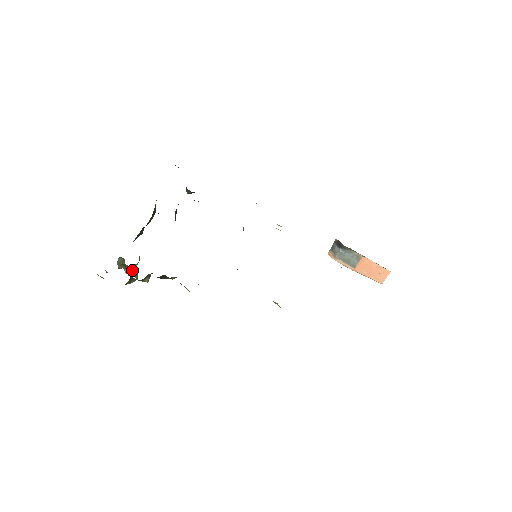
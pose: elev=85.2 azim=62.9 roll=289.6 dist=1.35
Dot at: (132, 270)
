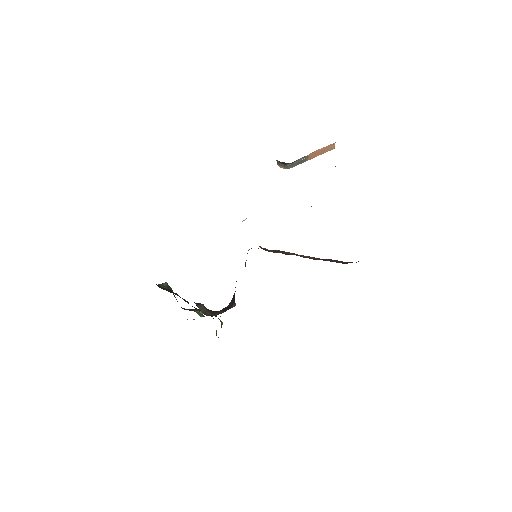
Dot at: occluded
